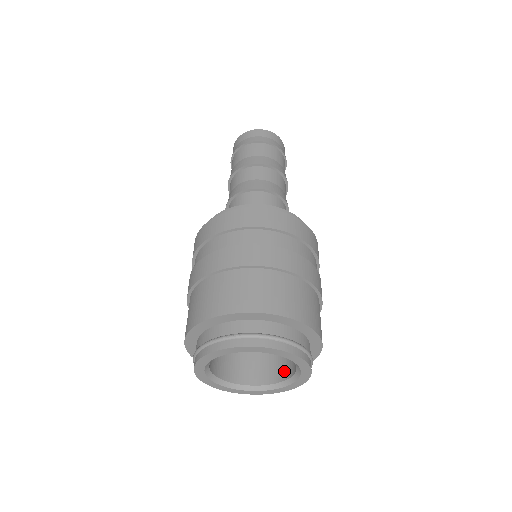
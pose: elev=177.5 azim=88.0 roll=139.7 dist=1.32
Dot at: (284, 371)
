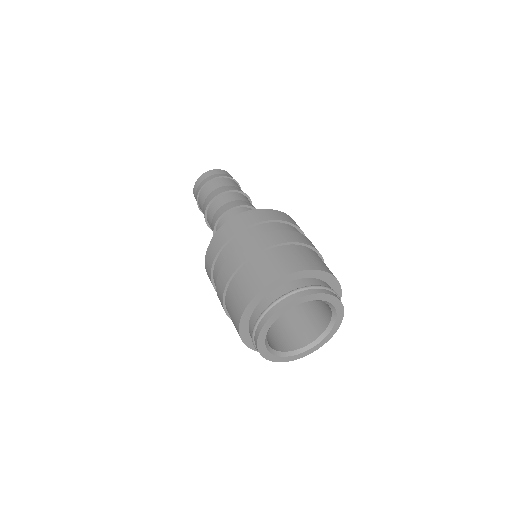
Dot at: (310, 335)
